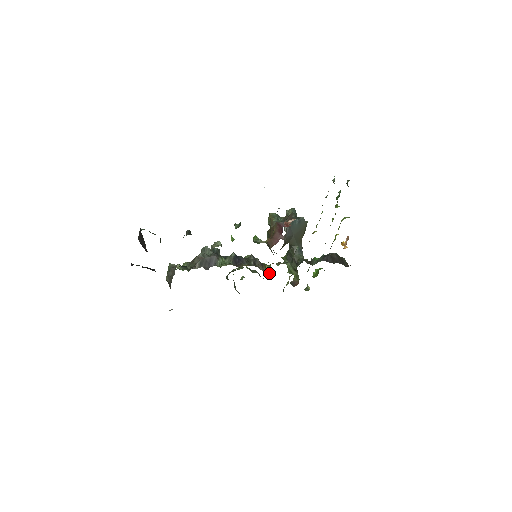
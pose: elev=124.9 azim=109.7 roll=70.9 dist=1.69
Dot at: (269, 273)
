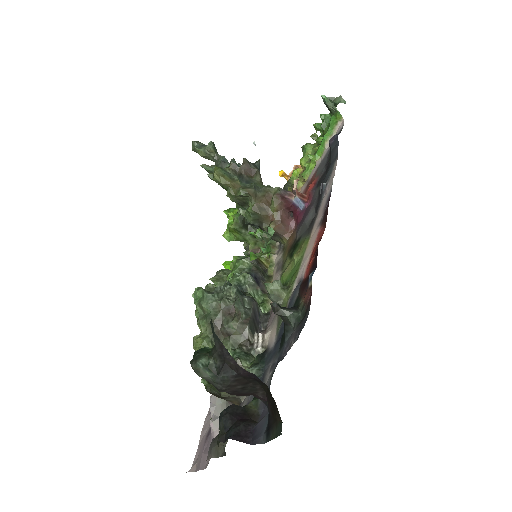
Dot at: occluded
